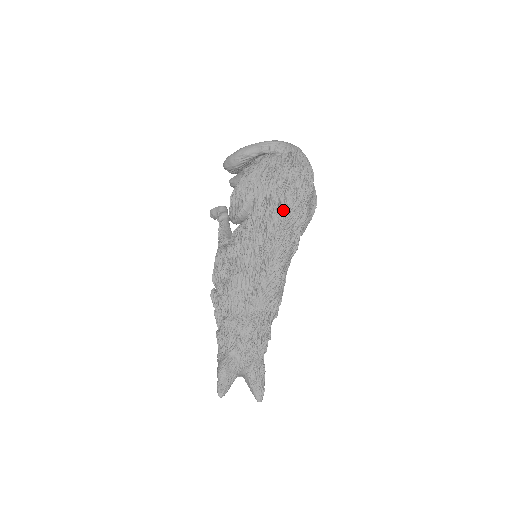
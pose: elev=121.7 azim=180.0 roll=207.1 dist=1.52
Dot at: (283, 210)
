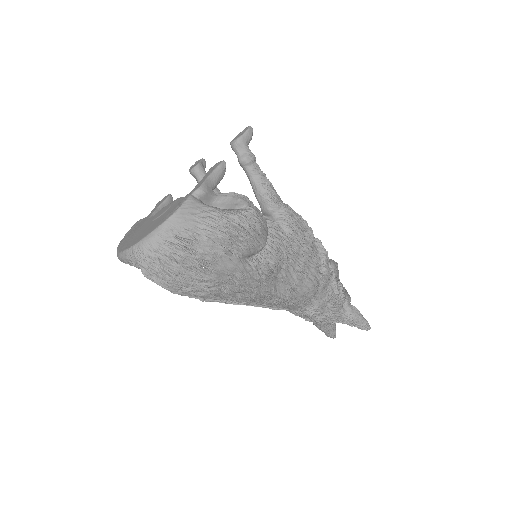
Dot at: (211, 299)
